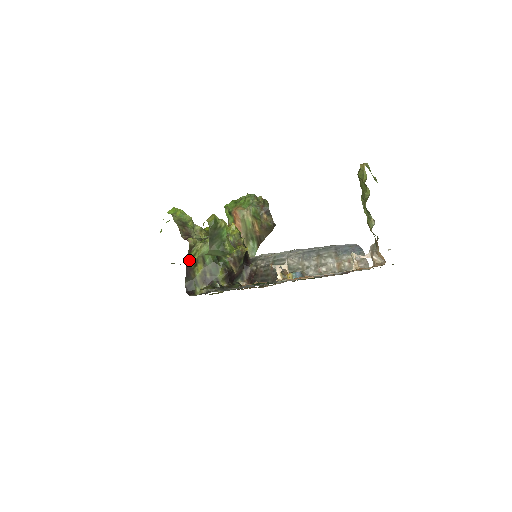
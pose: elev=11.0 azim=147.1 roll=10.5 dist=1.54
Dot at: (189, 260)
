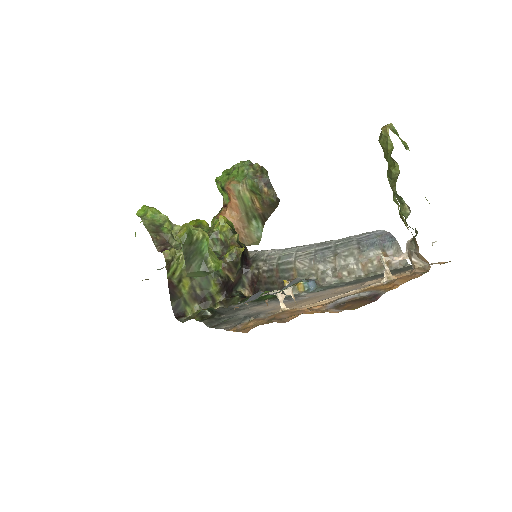
Dot at: (170, 277)
